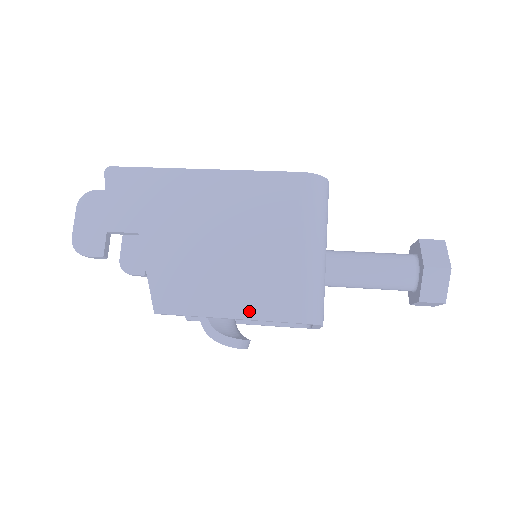
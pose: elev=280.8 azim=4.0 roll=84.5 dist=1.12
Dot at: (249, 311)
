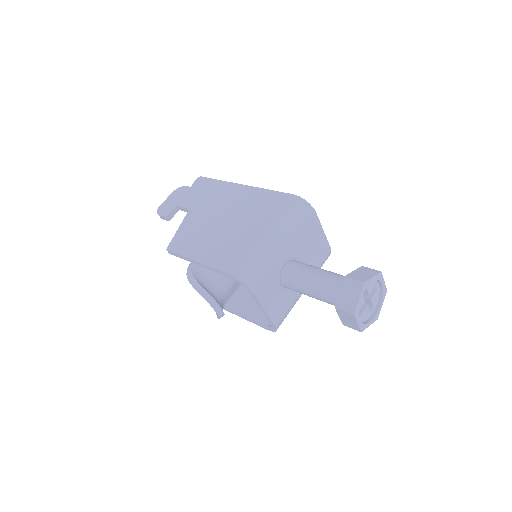
Dot at: (211, 261)
